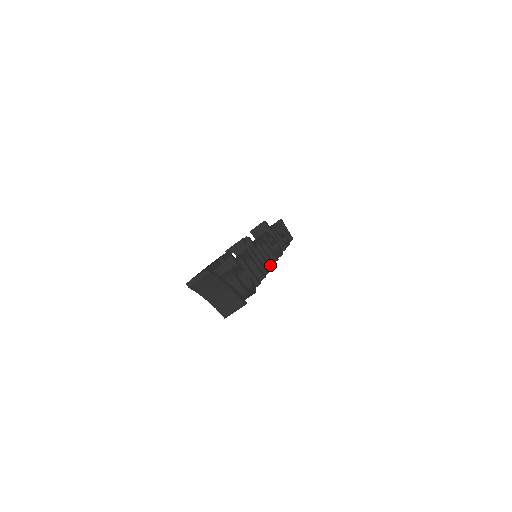
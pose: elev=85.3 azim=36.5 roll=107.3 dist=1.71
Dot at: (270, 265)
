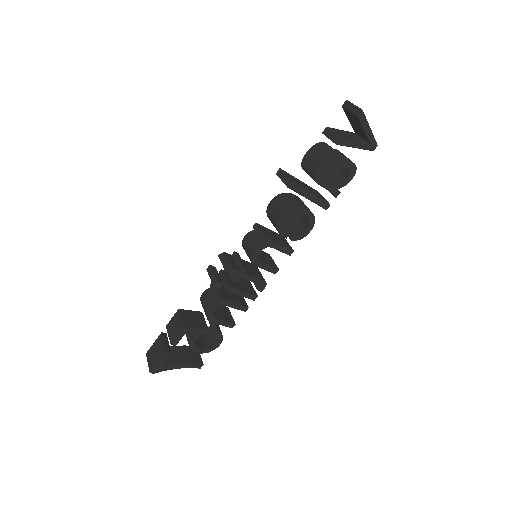
Dot at: (271, 271)
